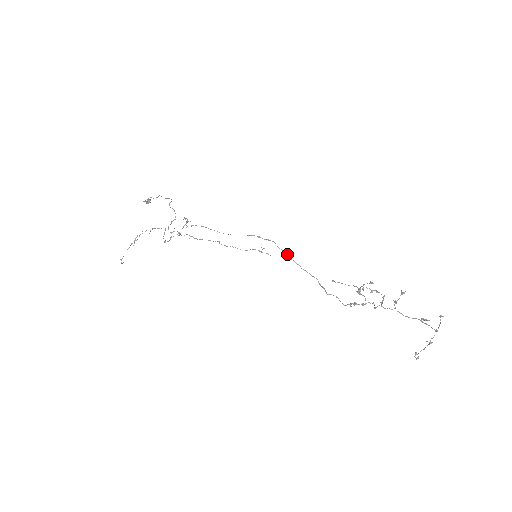
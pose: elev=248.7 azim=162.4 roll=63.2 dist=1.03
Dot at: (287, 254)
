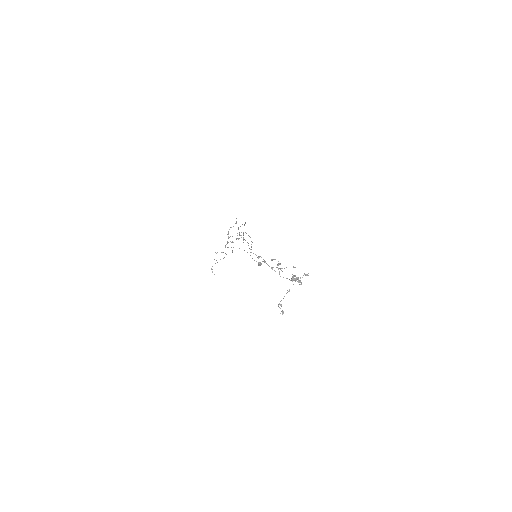
Dot at: occluded
